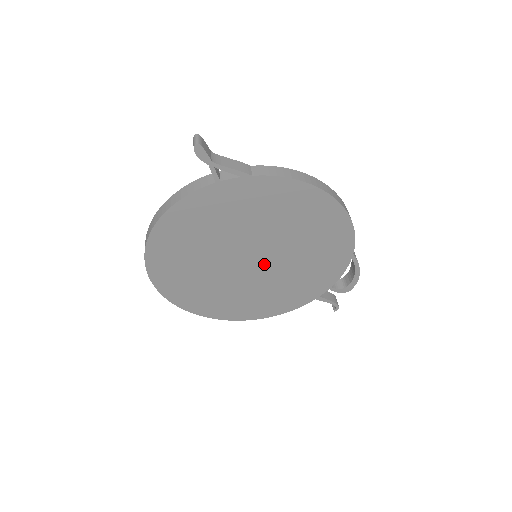
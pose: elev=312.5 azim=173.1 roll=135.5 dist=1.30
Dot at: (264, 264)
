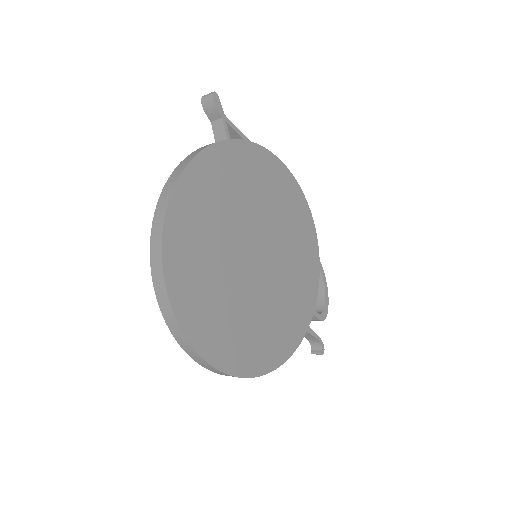
Dot at: (265, 265)
